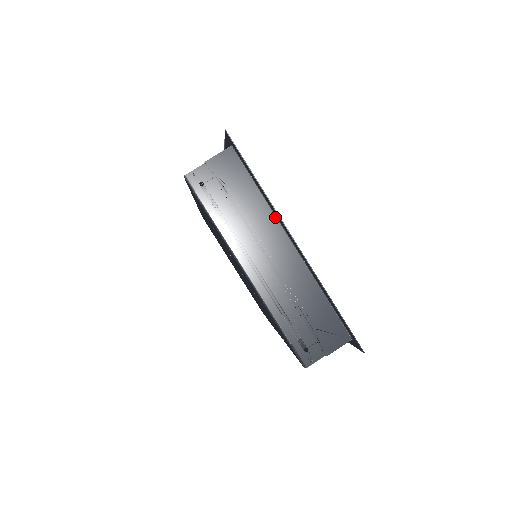
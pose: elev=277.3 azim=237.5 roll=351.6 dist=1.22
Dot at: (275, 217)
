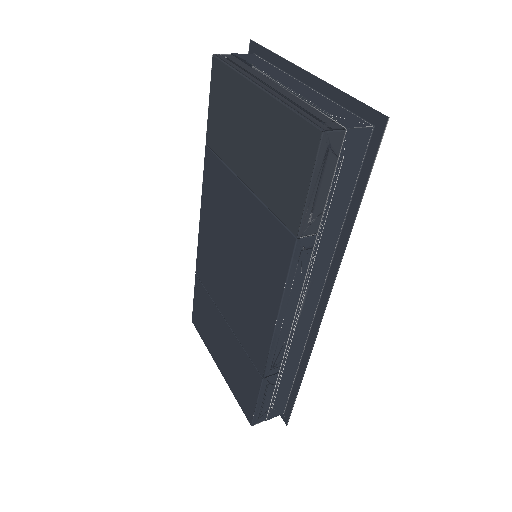
Dot at: (288, 75)
